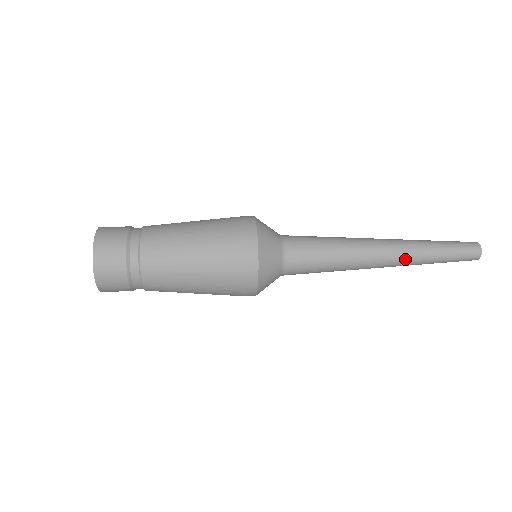
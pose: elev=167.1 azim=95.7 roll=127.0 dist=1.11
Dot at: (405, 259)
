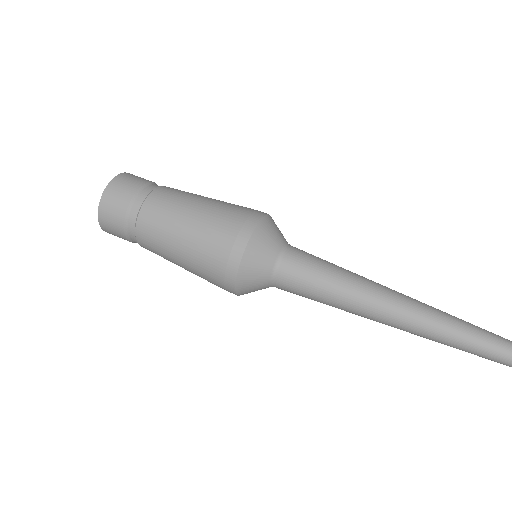
Dot at: (411, 333)
